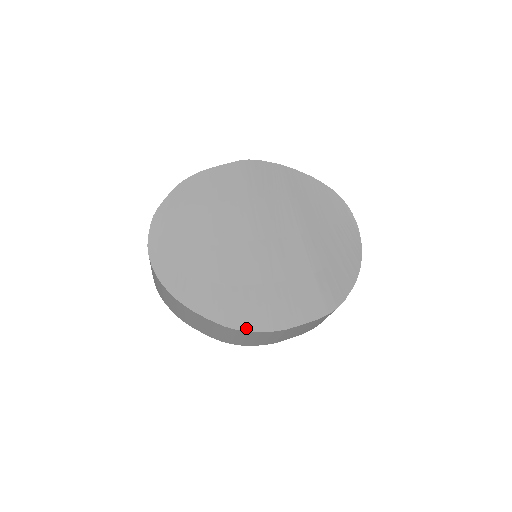
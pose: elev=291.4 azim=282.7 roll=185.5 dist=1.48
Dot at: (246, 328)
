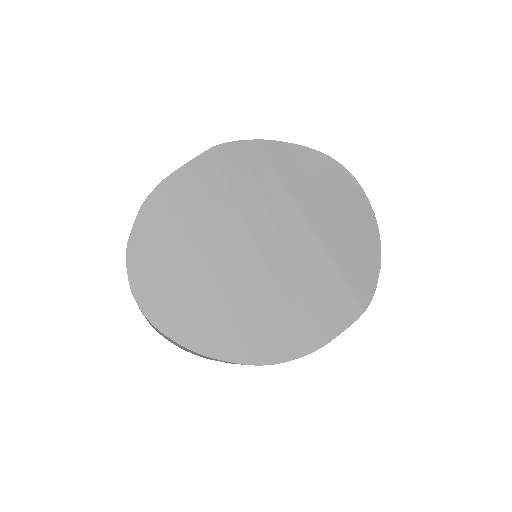
Dot at: (281, 359)
